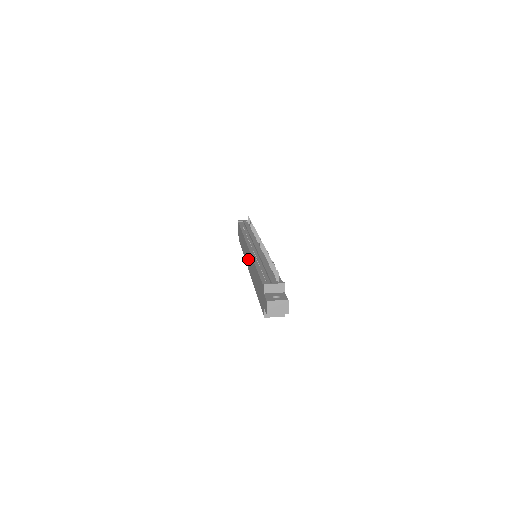
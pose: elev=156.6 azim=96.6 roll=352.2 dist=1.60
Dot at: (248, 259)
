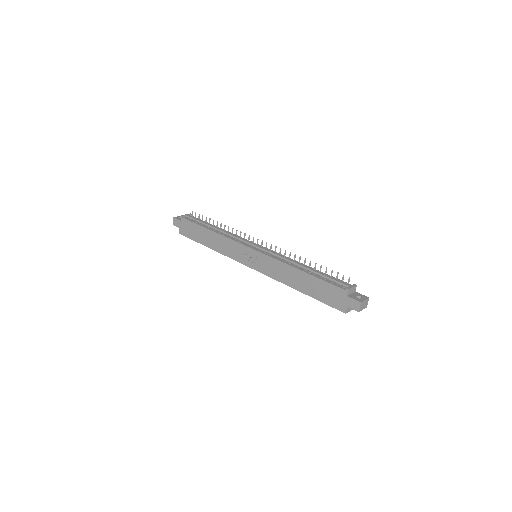
Dot at: (255, 260)
